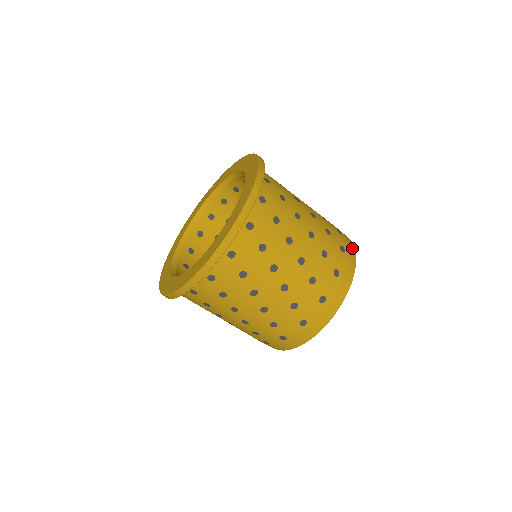
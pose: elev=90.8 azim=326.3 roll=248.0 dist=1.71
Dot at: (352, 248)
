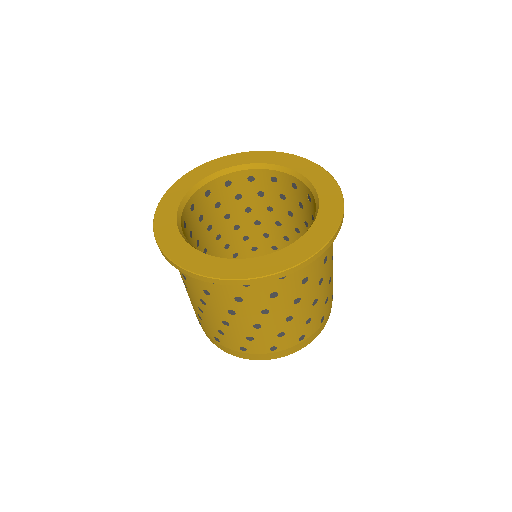
Dot at: (328, 318)
